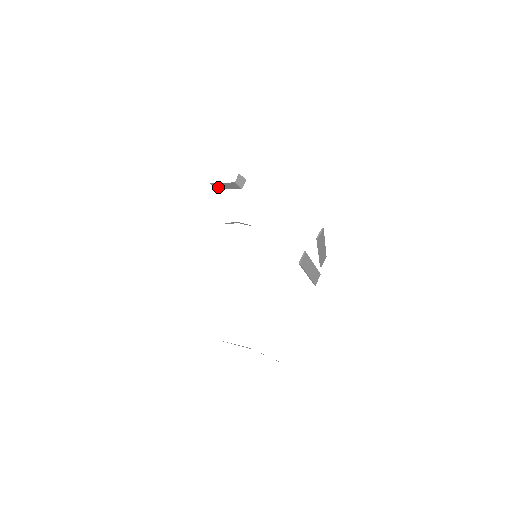
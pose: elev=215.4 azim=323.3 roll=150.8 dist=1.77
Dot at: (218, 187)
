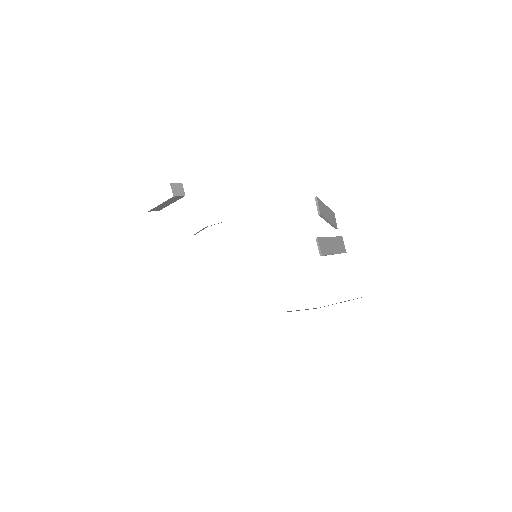
Dot at: (159, 209)
